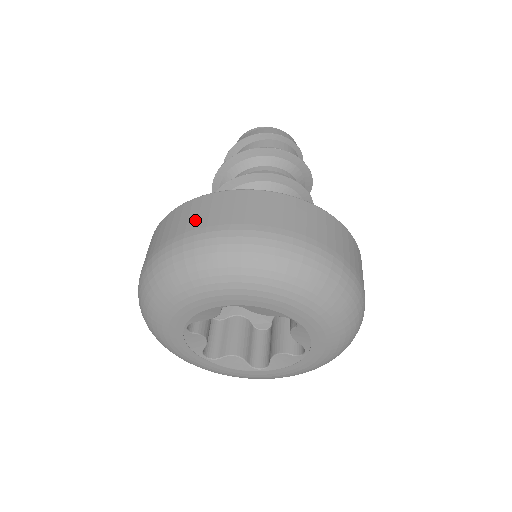
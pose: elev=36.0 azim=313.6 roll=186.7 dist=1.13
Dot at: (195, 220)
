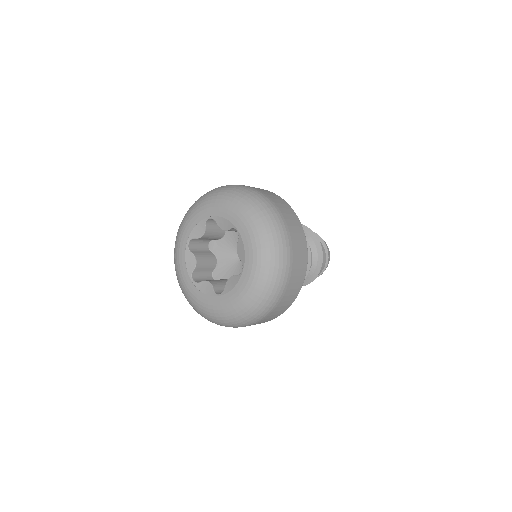
Dot at: occluded
